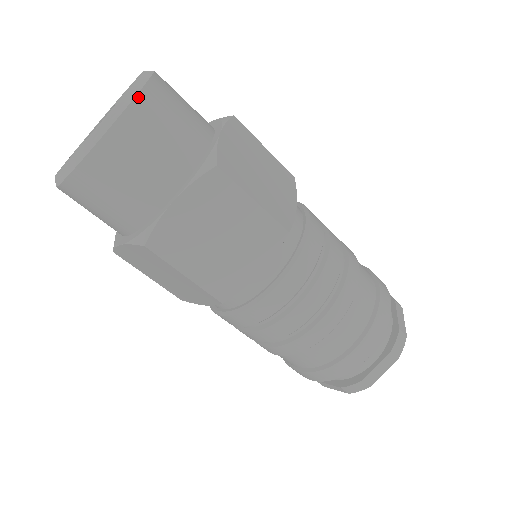
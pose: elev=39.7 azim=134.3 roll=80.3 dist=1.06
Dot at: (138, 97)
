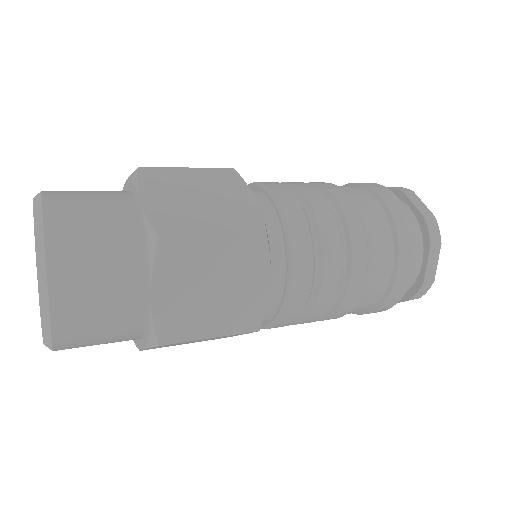
Dot at: (47, 239)
